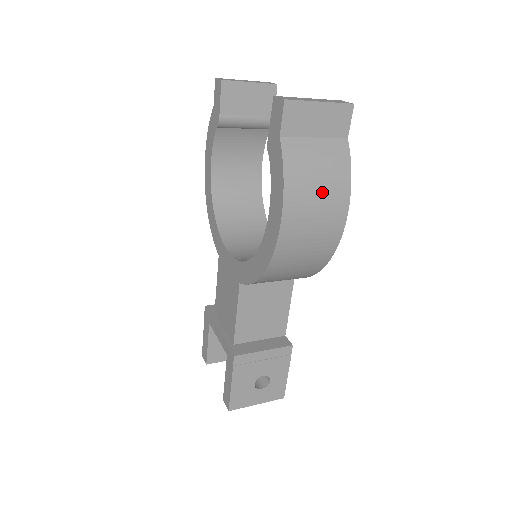
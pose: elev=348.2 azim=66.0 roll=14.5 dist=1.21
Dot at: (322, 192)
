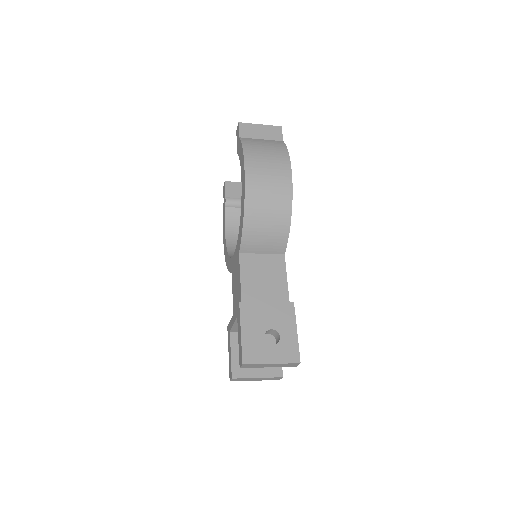
Dot at: (269, 154)
